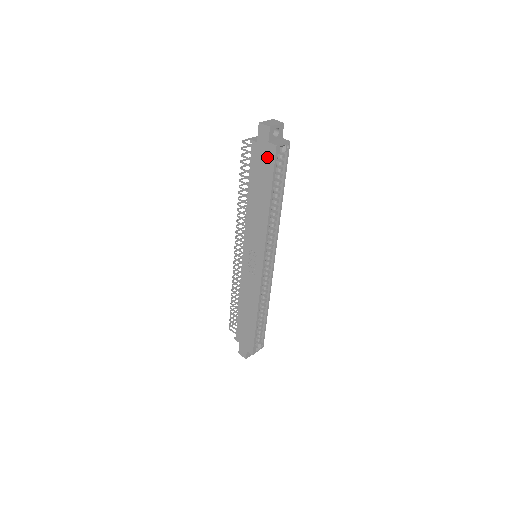
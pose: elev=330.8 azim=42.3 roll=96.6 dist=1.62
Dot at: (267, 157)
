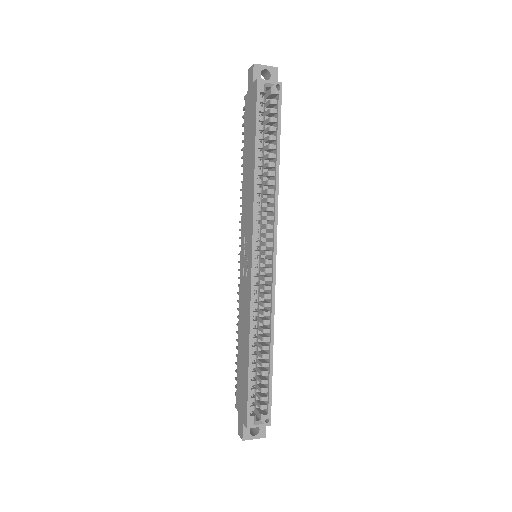
Dot at: (252, 101)
